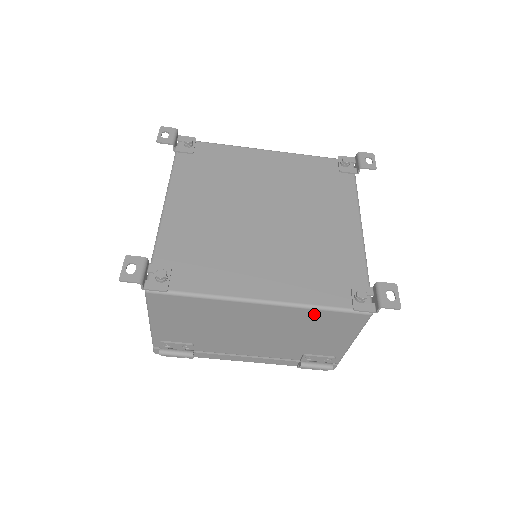
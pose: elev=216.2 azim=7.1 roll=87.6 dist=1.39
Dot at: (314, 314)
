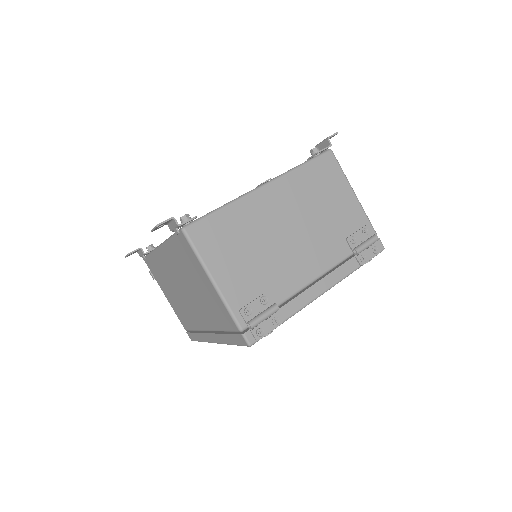
Dot at: (303, 175)
